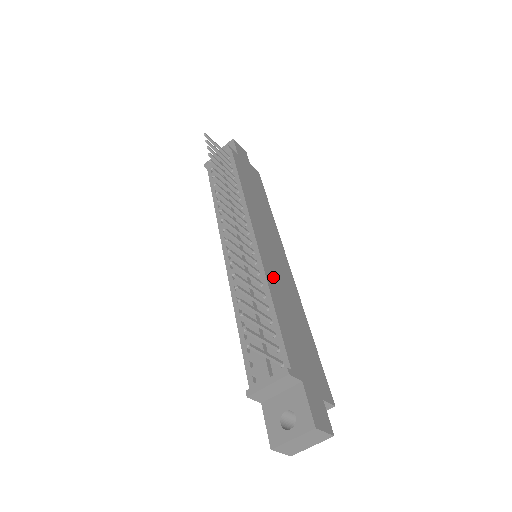
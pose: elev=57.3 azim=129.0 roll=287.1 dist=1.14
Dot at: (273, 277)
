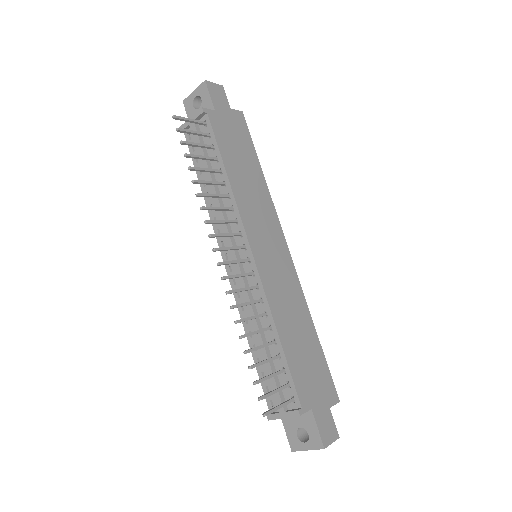
Dot at: (276, 298)
